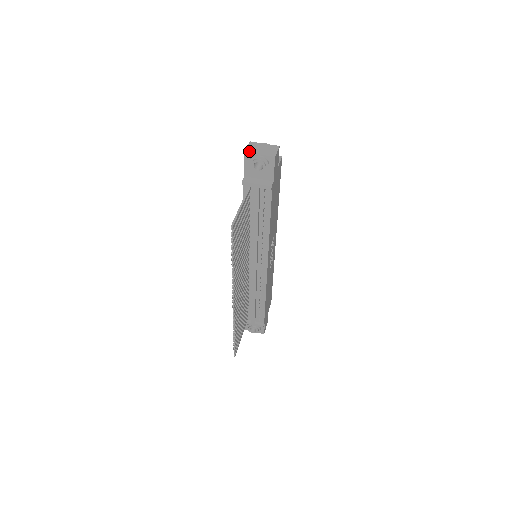
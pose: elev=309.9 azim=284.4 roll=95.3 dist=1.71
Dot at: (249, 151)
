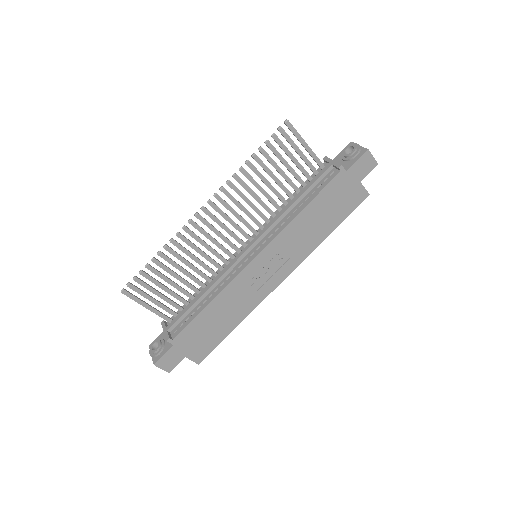
Dot at: occluded
